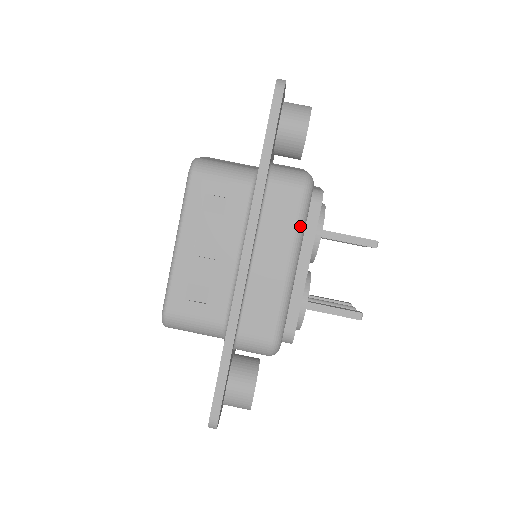
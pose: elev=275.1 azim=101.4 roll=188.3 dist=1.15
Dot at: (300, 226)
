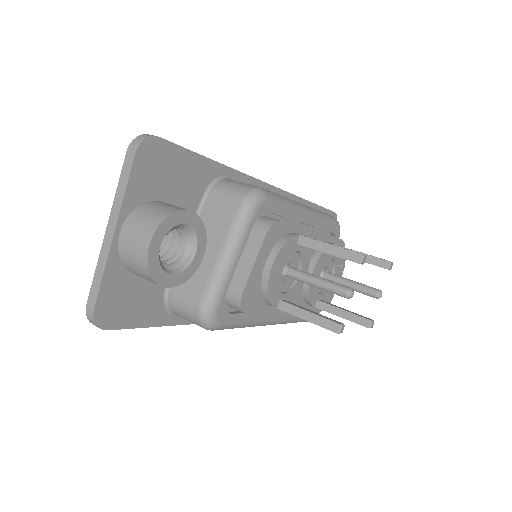
Dot at: (322, 213)
